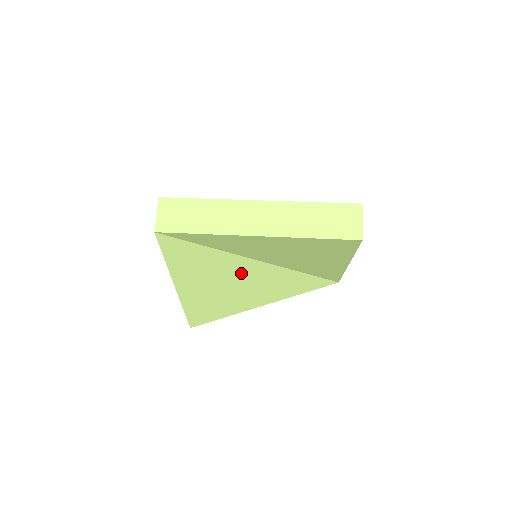
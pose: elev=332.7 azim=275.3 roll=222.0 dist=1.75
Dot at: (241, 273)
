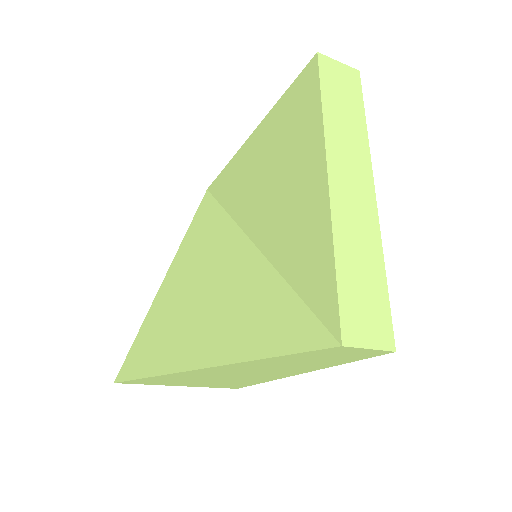
Dot at: (223, 261)
